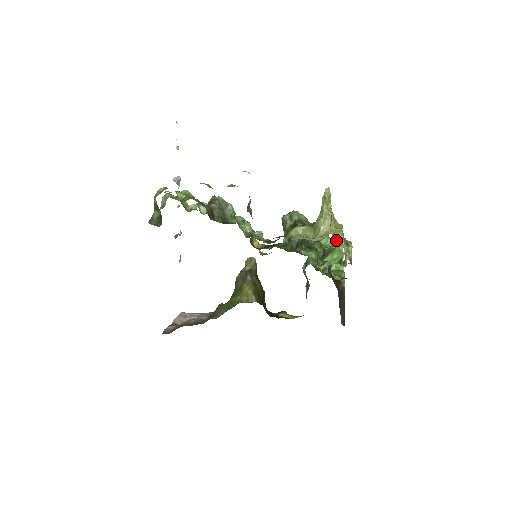
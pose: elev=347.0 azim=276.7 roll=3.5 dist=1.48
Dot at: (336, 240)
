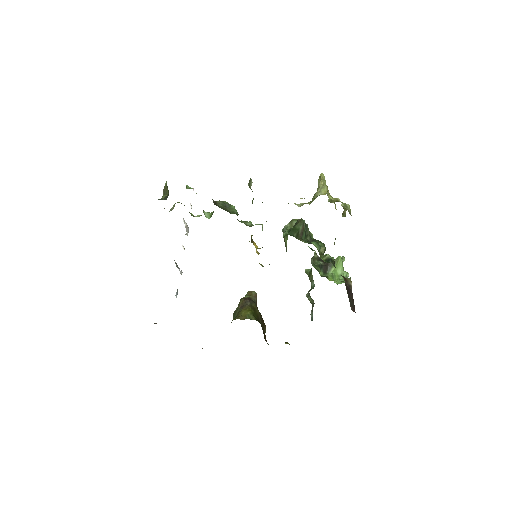
Dot at: (333, 199)
